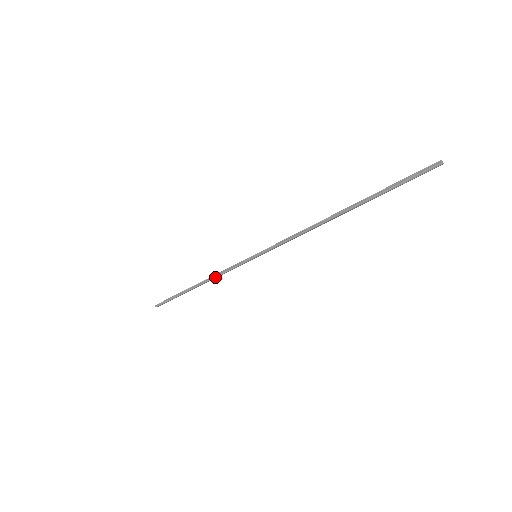
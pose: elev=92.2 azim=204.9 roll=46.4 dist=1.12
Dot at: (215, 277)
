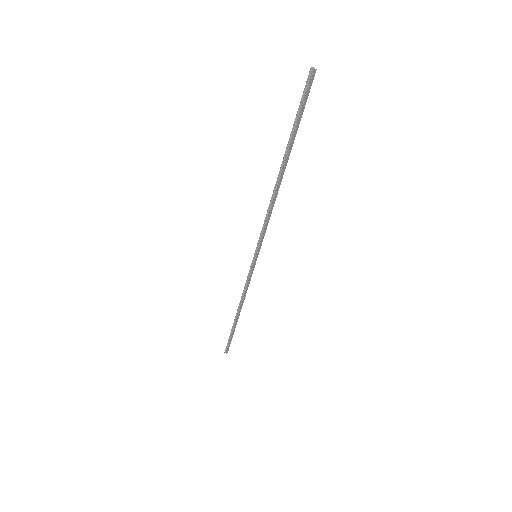
Dot at: (243, 296)
